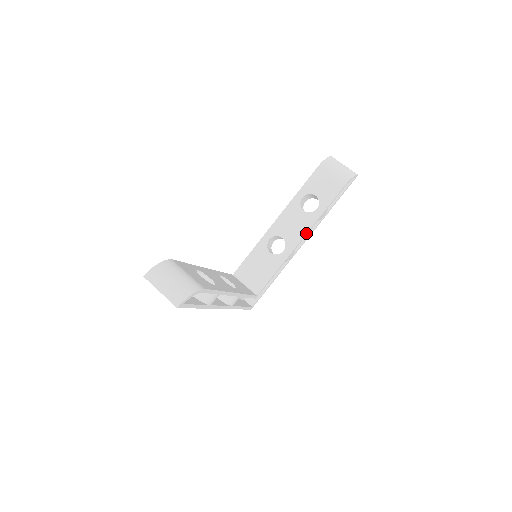
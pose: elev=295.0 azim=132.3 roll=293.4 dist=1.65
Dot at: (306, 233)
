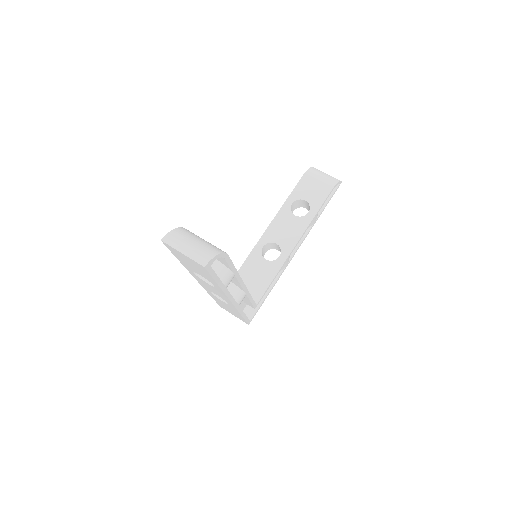
Dot at: (301, 236)
